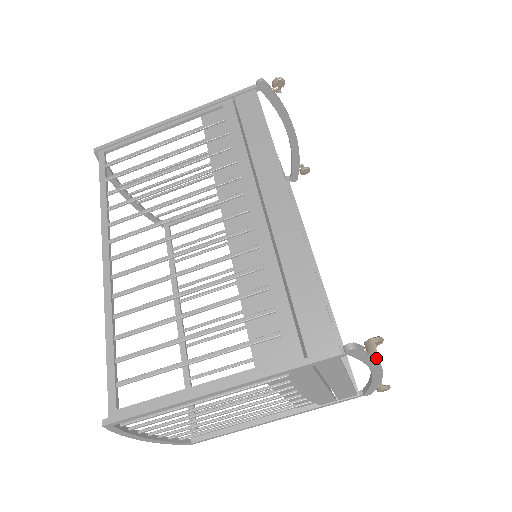
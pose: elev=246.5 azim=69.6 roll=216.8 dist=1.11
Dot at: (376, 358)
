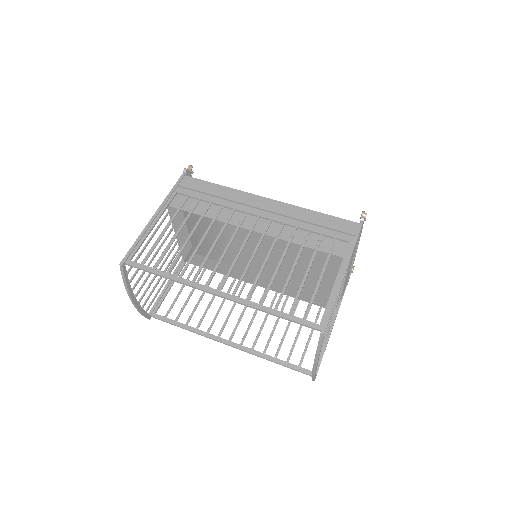
Dot at: occluded
